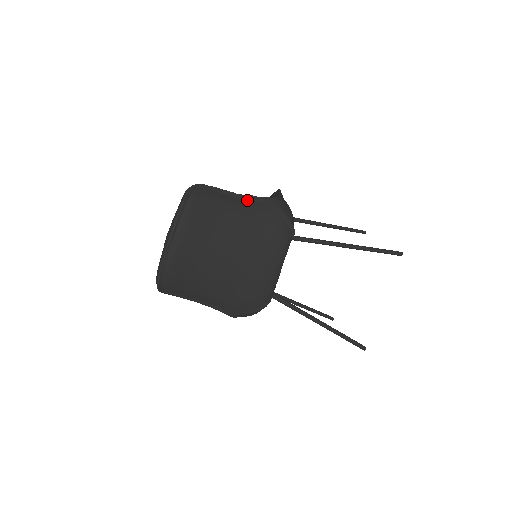
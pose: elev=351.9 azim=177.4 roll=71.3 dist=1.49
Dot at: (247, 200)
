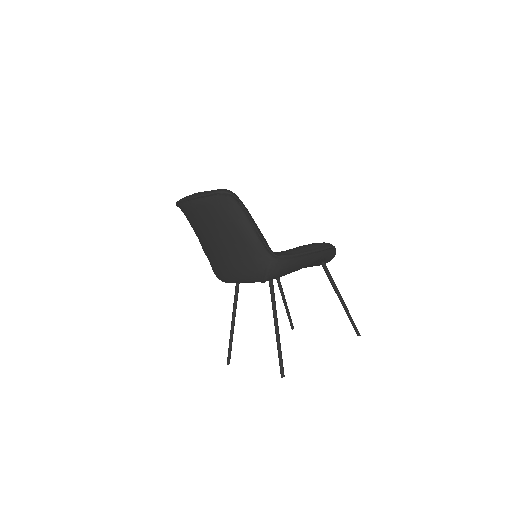
Dot at: (256, 235)
